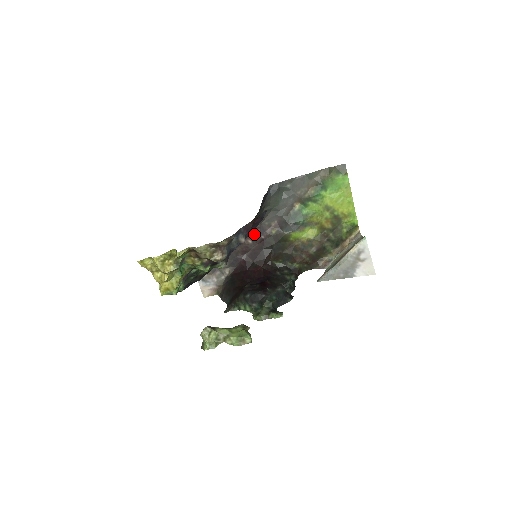
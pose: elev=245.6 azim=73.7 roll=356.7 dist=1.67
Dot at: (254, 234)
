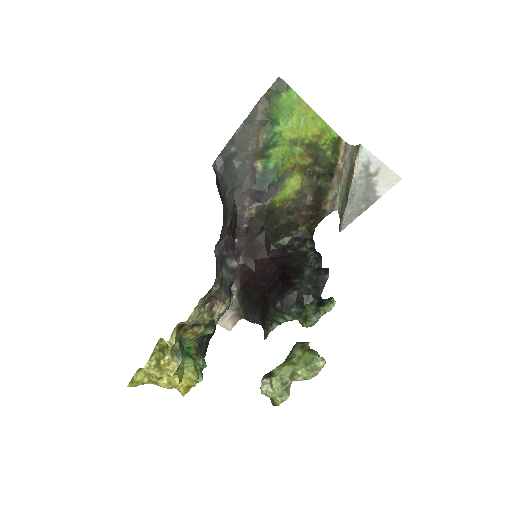
Dot at: occluded
